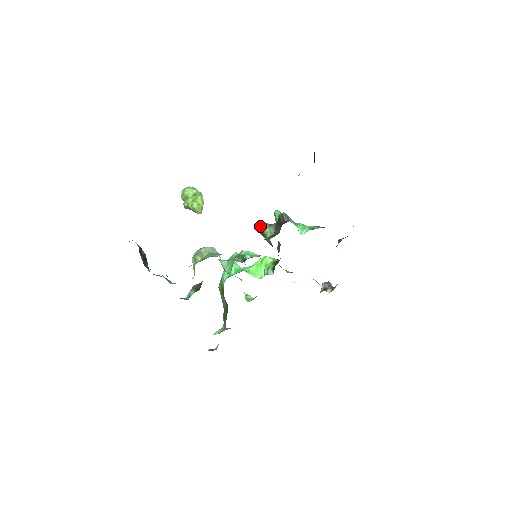
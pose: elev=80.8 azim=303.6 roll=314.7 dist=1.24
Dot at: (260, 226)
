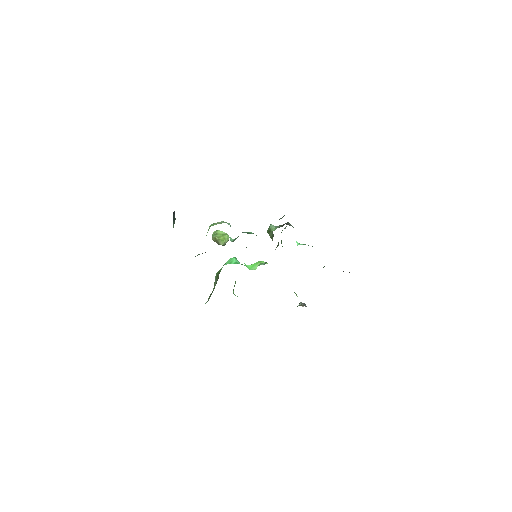
Dot at: (269, 227)
